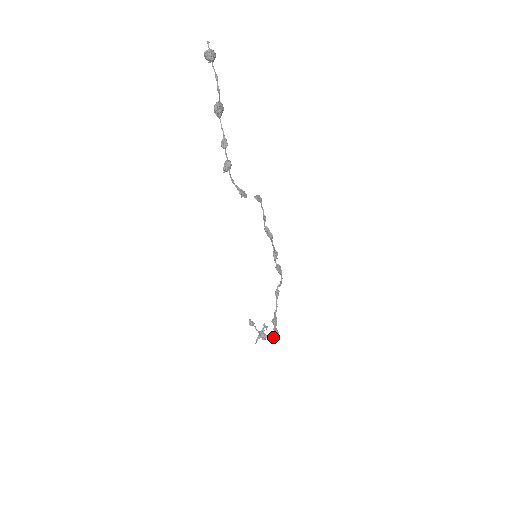
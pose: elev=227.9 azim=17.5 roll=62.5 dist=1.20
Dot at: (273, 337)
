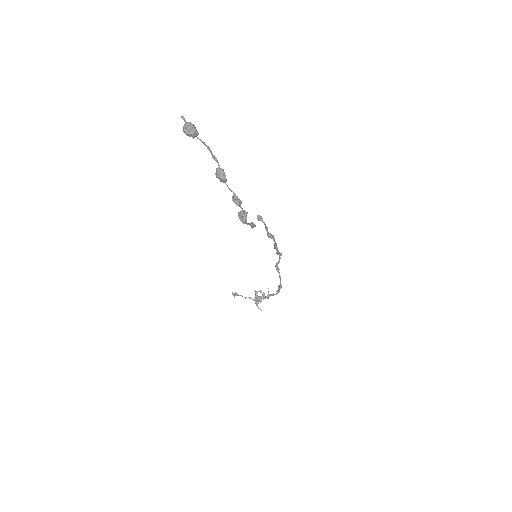
Dot at: occluded
